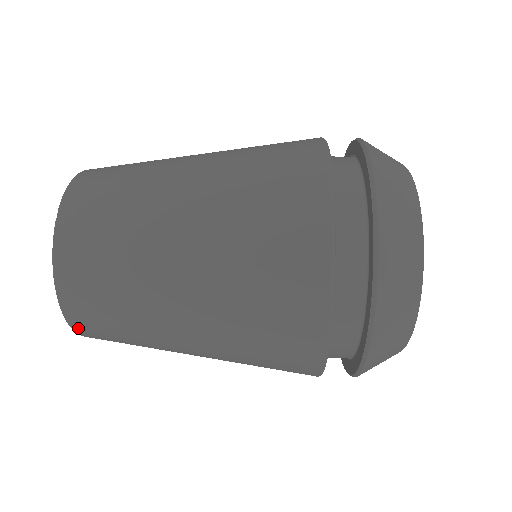
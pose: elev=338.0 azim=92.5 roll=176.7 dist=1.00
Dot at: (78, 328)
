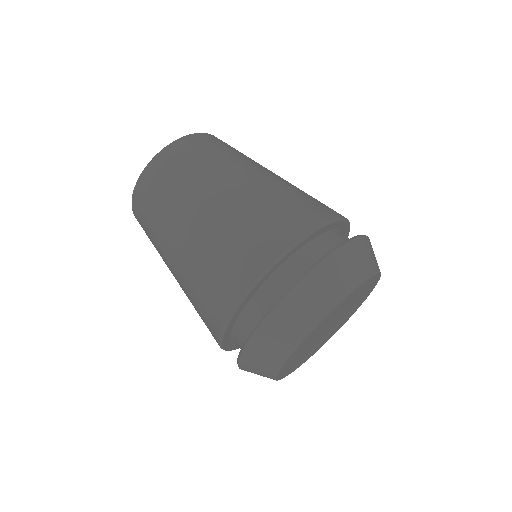
Dot at: occluded
